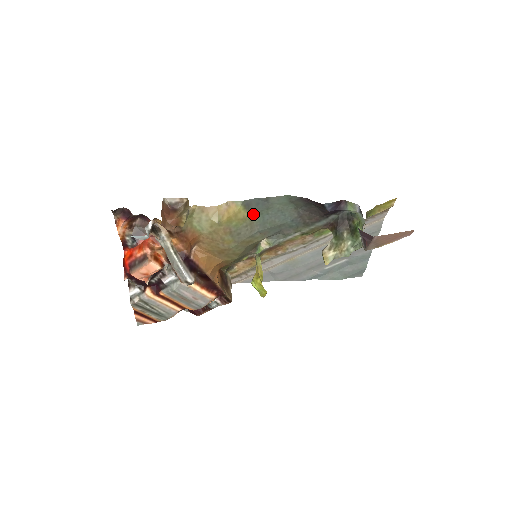
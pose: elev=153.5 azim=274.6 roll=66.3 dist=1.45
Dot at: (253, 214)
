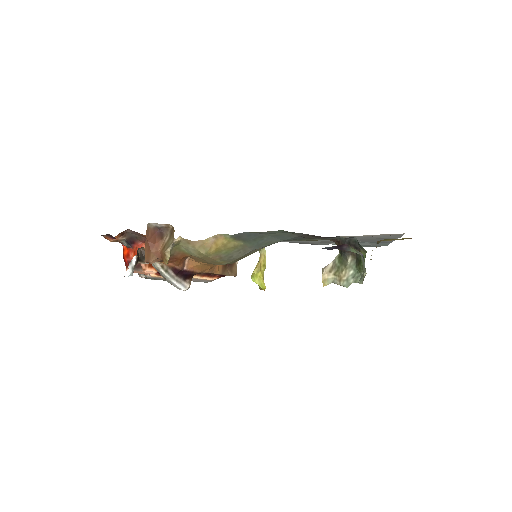
Dot at: (245, 242)
